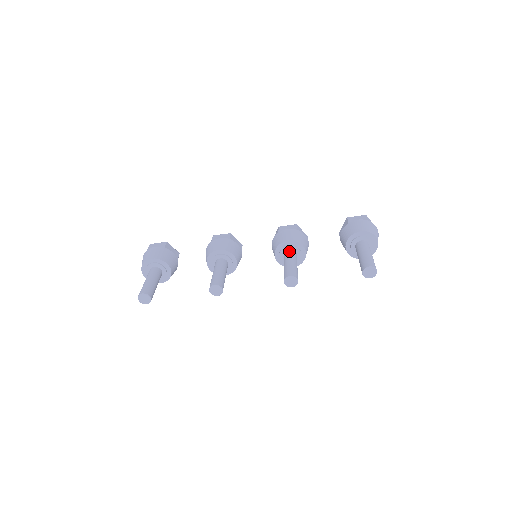
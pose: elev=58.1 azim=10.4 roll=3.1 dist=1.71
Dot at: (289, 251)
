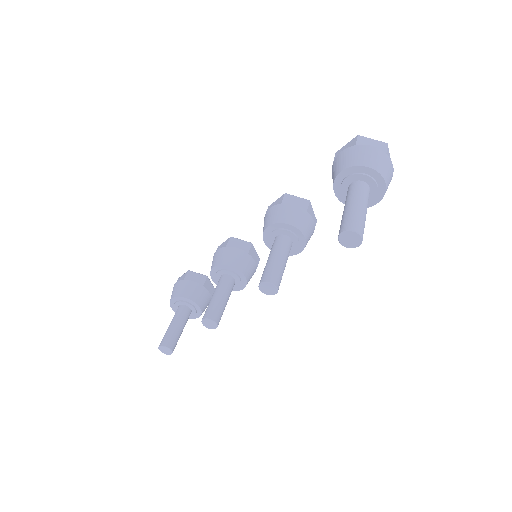
Dot at: (275, 239)
